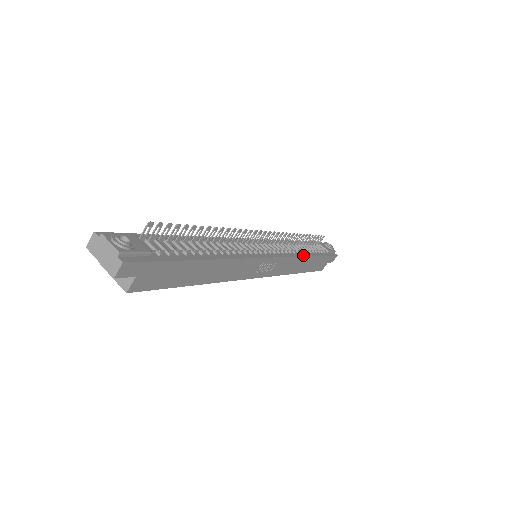
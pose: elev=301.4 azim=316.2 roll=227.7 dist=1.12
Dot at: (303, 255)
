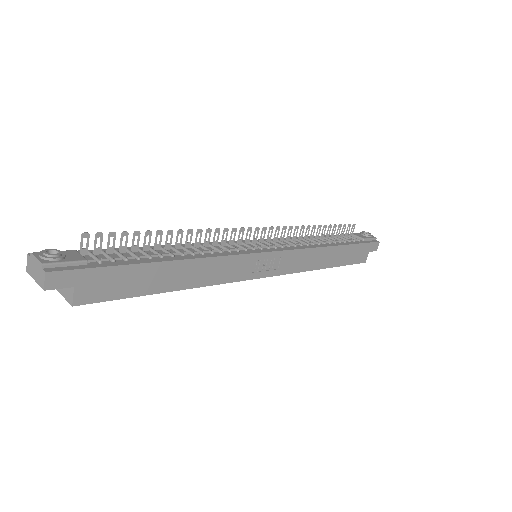
Dot at: (321, 246)
